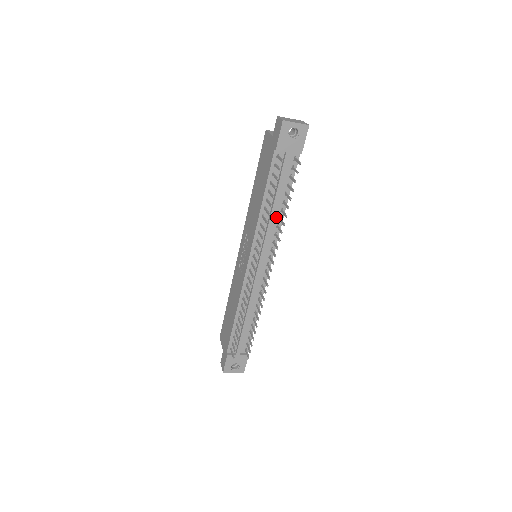
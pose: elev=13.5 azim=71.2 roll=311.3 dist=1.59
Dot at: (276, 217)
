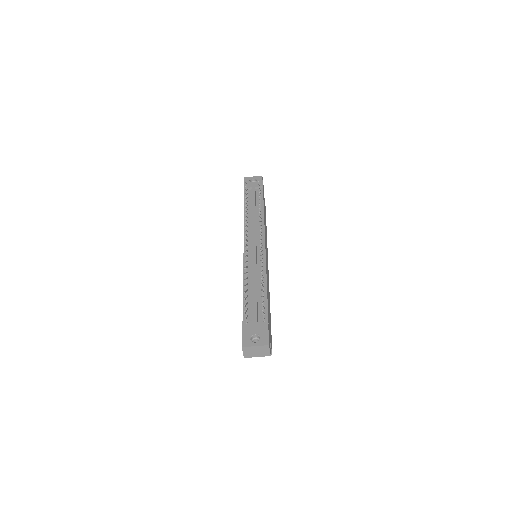
Dot at: (258, 218)
